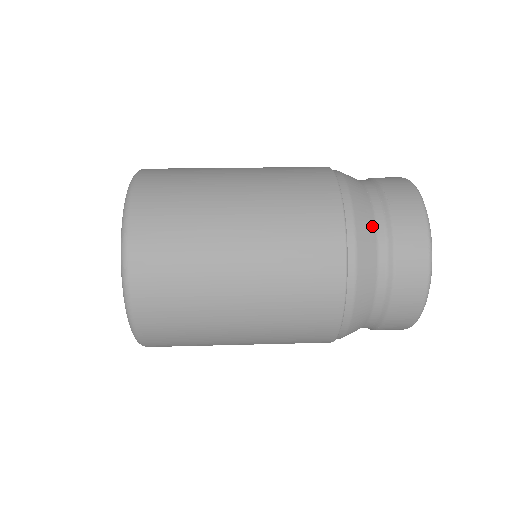
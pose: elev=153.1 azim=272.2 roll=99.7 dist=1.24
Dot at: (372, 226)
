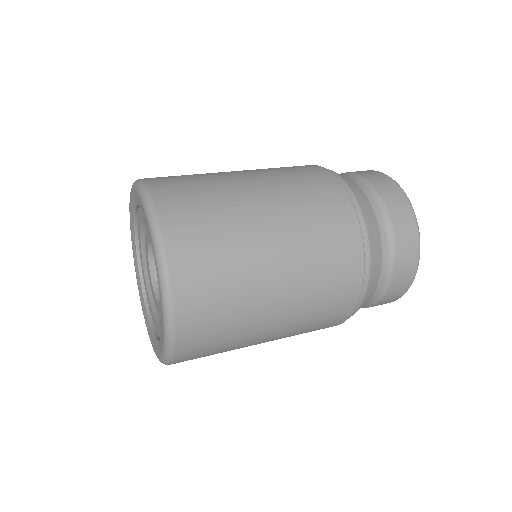
Dot at: (376, 225)
